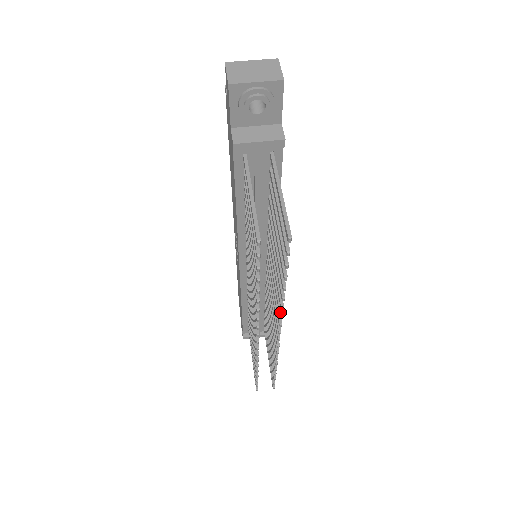
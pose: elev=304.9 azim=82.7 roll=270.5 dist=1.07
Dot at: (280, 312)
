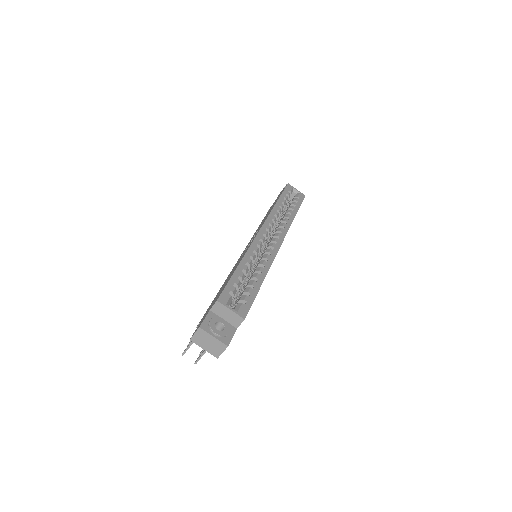
Dot at: occluded
